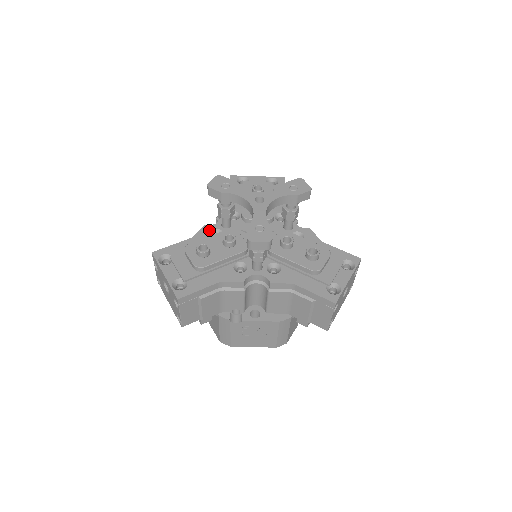
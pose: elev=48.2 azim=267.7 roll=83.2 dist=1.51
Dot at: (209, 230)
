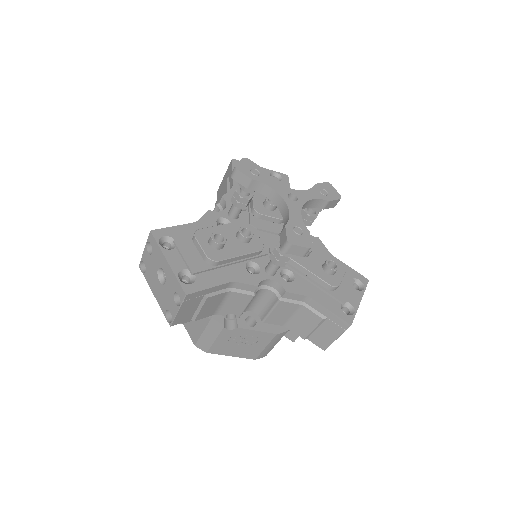
Dot at: (215, 217)
